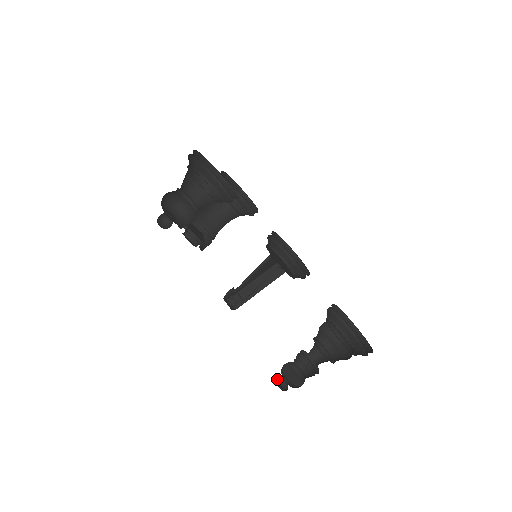
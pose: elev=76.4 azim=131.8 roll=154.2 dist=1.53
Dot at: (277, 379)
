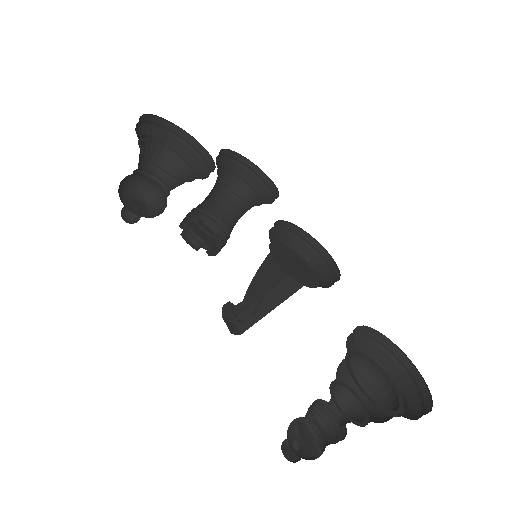
Dot at: (287, 442)
